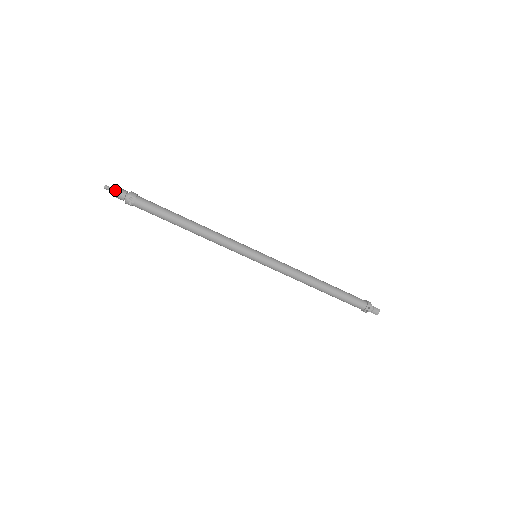
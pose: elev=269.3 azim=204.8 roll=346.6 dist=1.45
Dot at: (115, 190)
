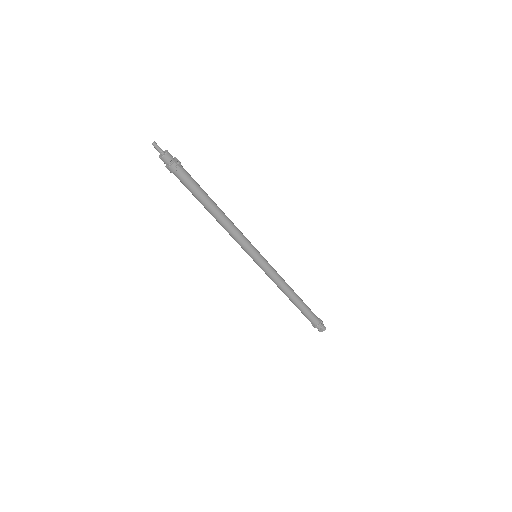
Dot at: (162, 150)
